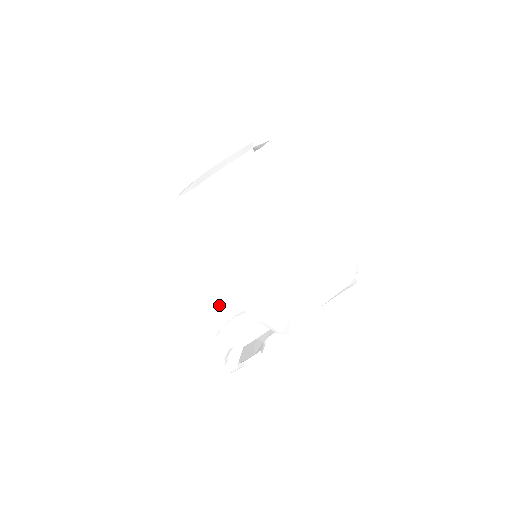
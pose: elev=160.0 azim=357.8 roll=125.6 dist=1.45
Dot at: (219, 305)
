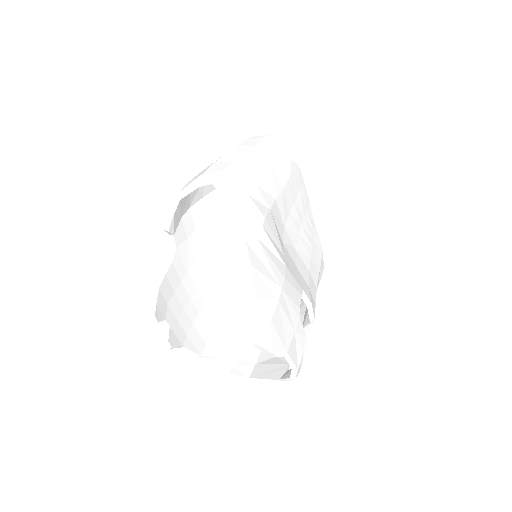
Dot at: (293, 282)
